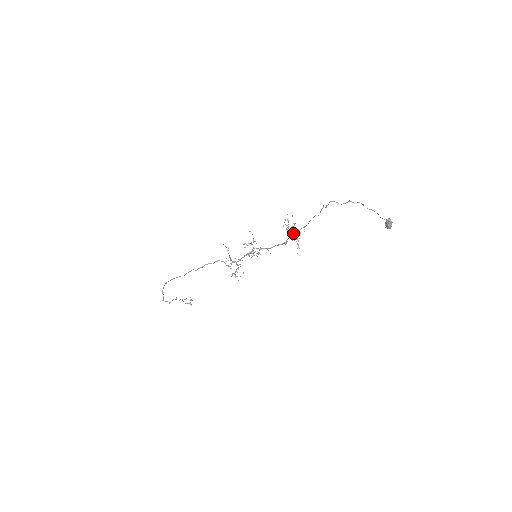
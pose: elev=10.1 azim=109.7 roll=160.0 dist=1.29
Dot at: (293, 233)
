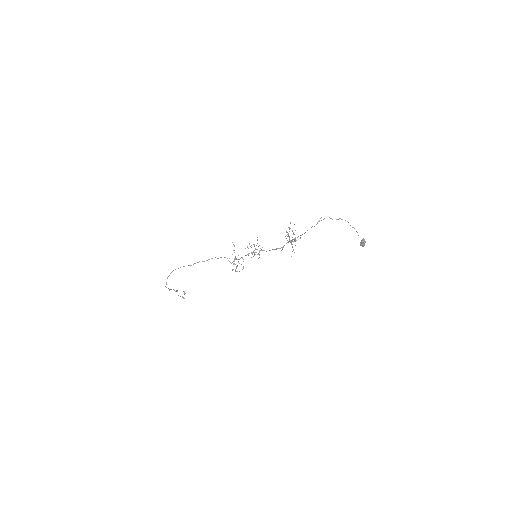
Dot at: occluded
